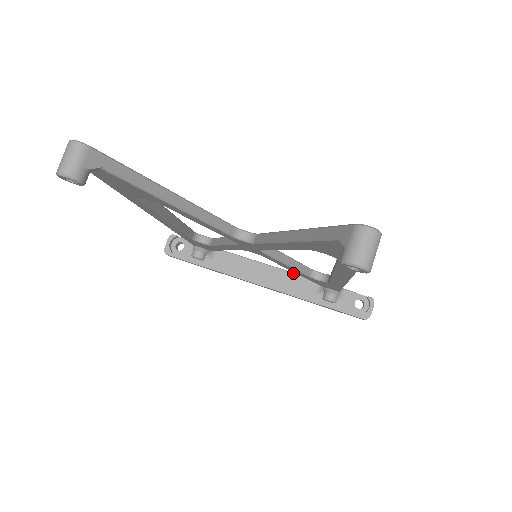
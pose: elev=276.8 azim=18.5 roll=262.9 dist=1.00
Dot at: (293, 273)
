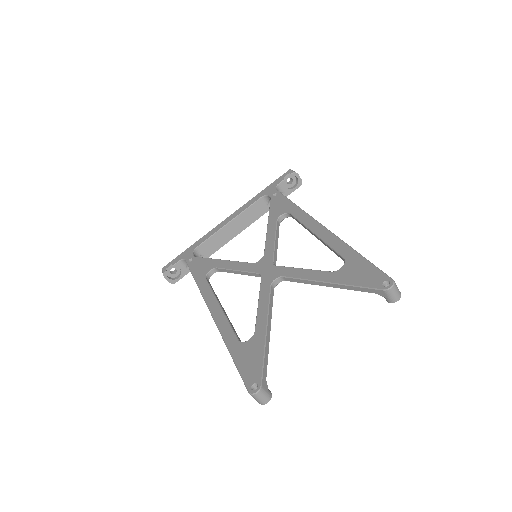
Dot at: (245, 211)
